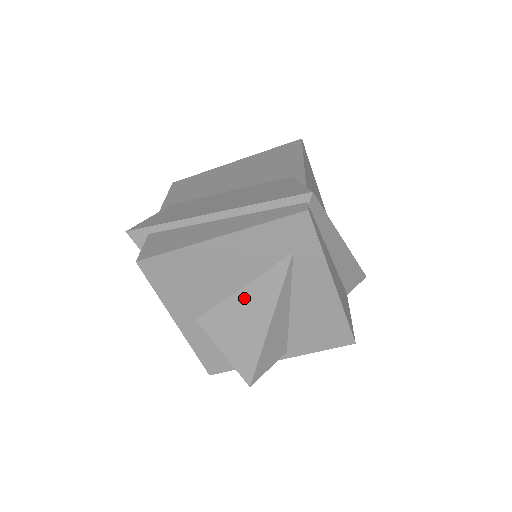
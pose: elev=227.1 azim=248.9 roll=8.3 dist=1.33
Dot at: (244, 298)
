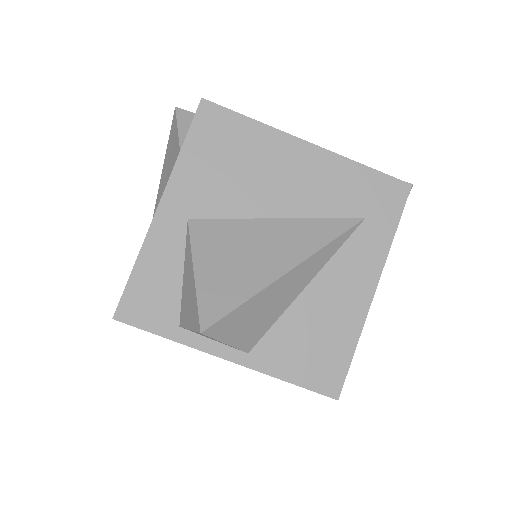
Dot at: (275, 228)
